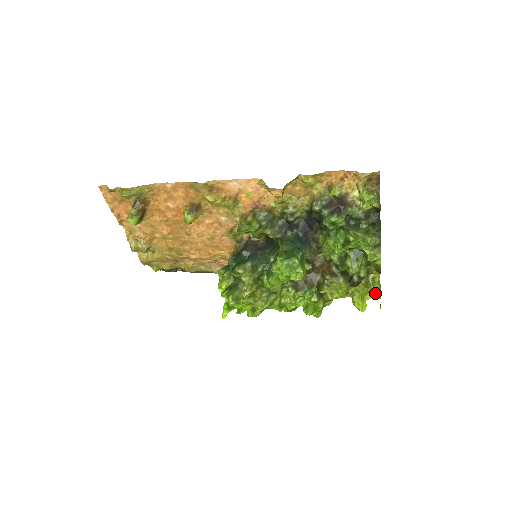
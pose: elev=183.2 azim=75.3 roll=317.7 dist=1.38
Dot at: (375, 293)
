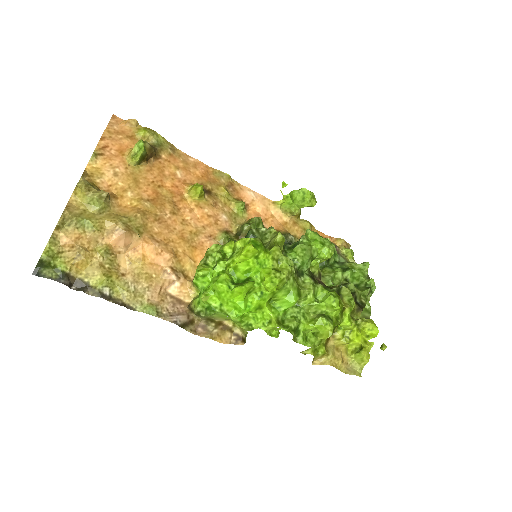
Dot at: (369, 342)
